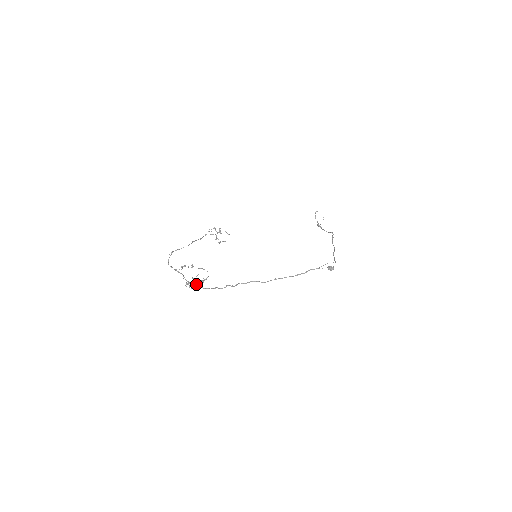
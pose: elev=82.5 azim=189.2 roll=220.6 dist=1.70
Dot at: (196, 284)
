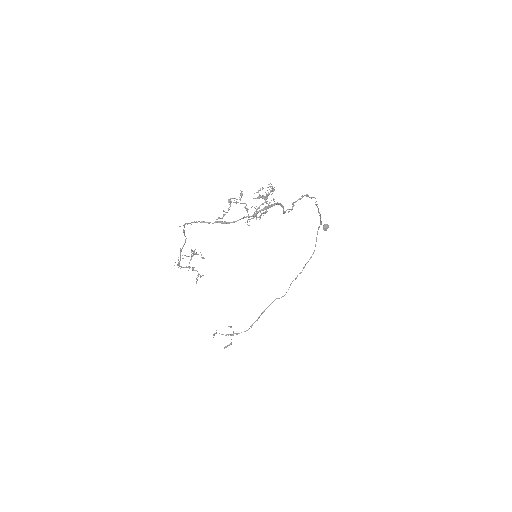
Dot at: (262, 213)
